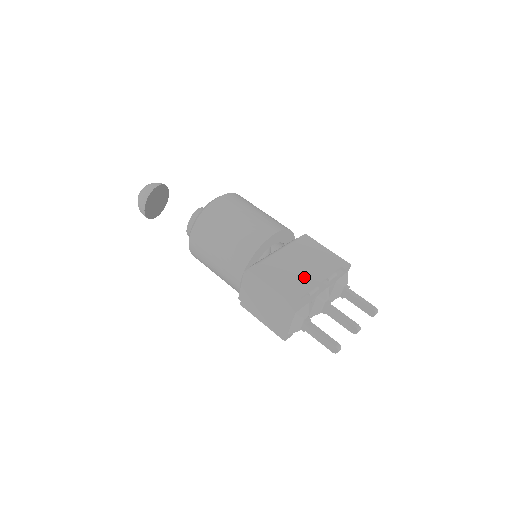
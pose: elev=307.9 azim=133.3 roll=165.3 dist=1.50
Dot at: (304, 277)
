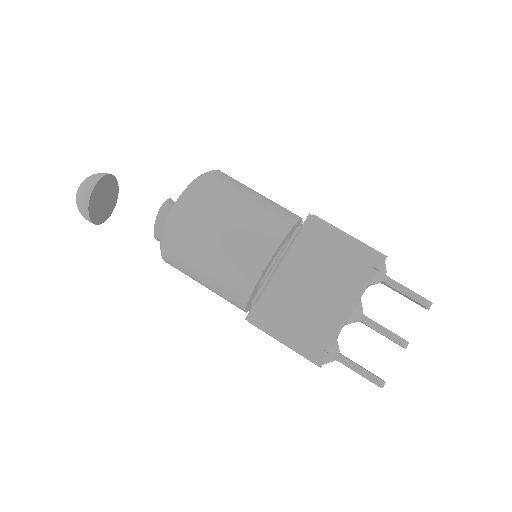
Dot at: (323, 309)
